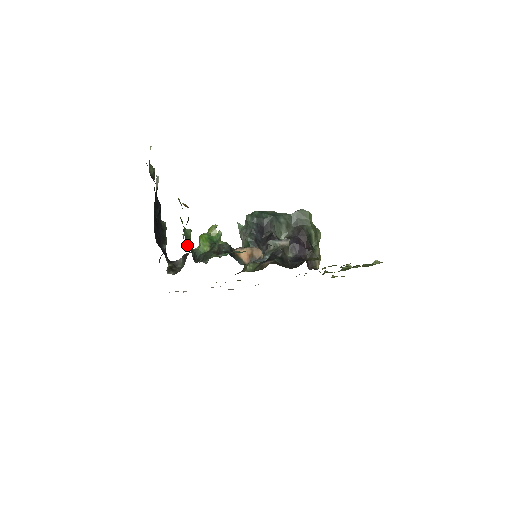
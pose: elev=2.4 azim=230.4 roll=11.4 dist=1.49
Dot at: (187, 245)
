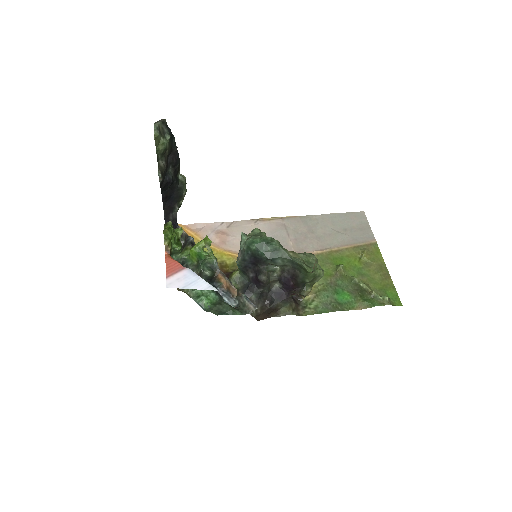
Dot at: (177, 255)
